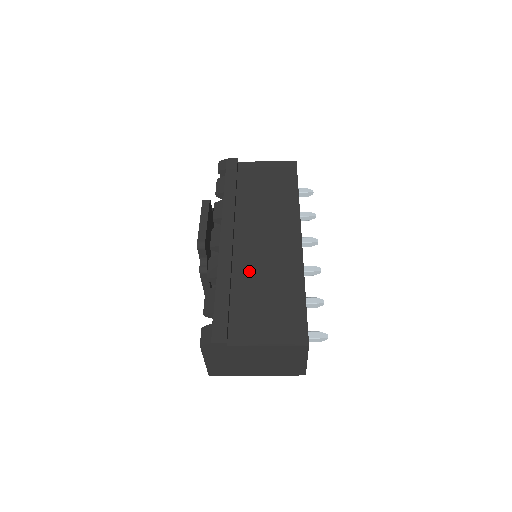
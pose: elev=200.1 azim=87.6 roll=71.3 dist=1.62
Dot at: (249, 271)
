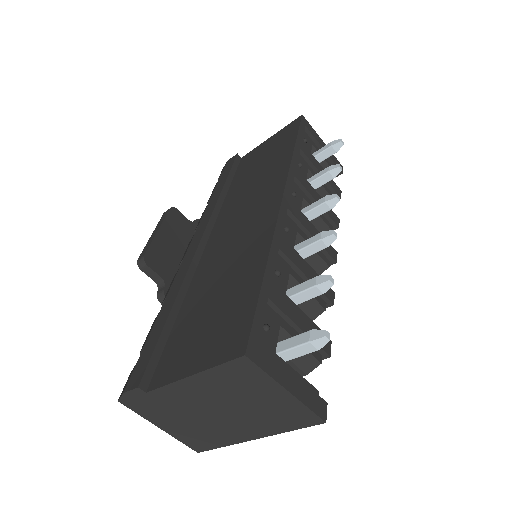
Dot at: (208, 274)
